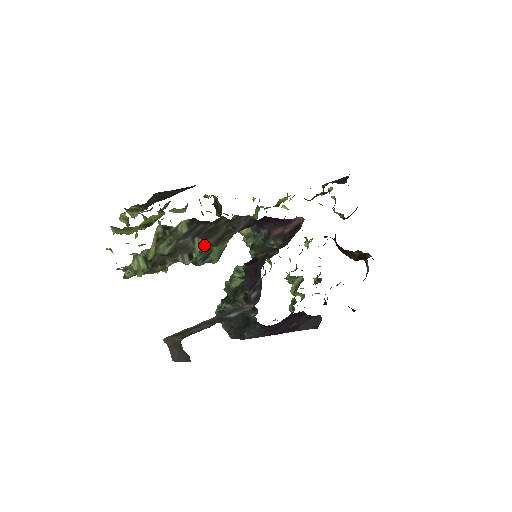
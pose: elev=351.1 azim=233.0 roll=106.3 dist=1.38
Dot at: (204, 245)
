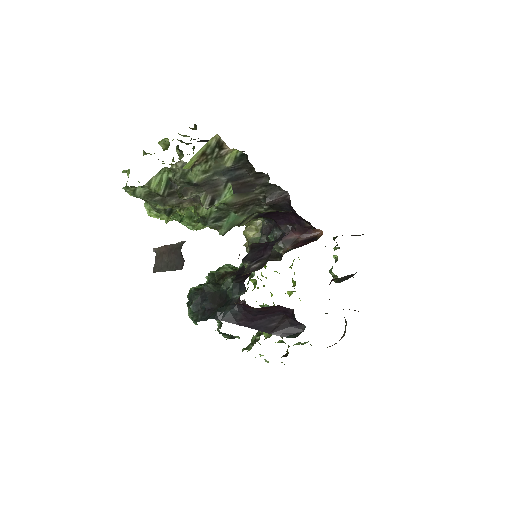
Dot at: (230, 199)
